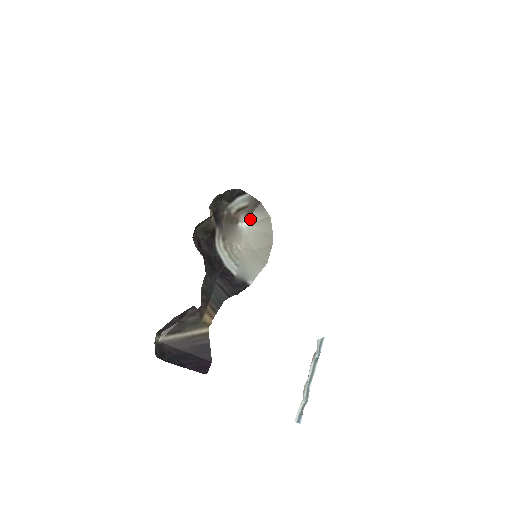
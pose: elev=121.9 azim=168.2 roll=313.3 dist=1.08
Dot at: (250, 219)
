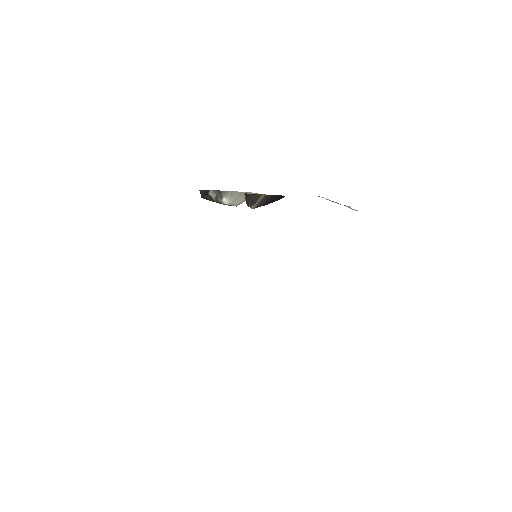
Dot at: (225, 200)
